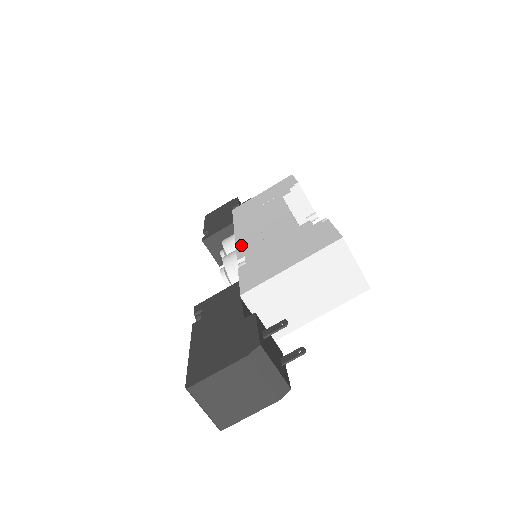
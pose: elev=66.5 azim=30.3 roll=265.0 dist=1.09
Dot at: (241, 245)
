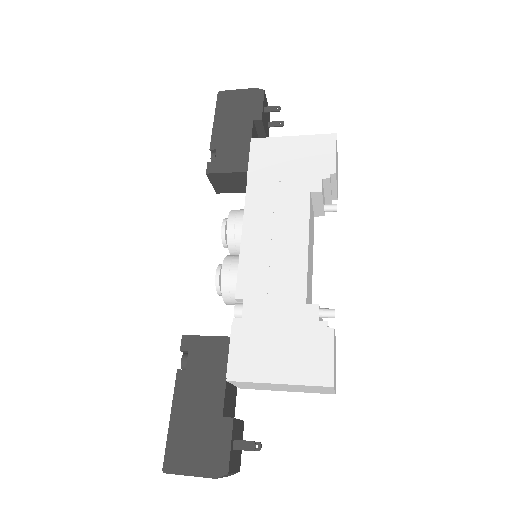
Dot at: (245, 266)
